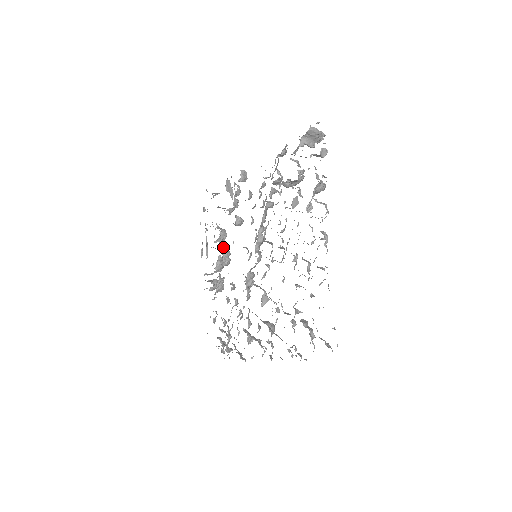
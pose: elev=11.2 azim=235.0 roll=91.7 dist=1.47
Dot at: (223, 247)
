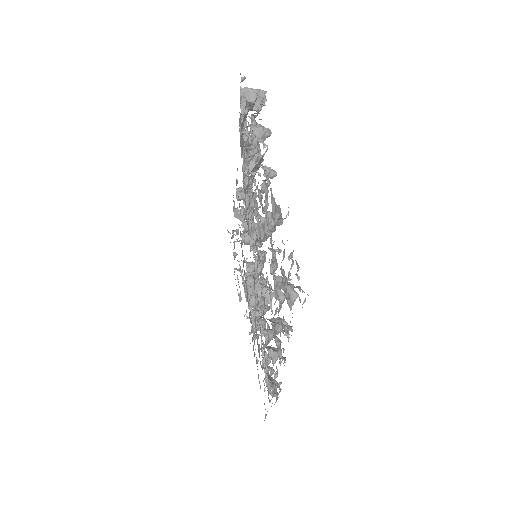
Dot at: occluded
